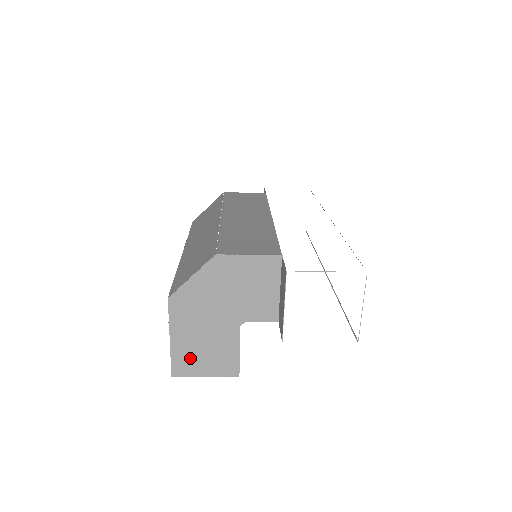
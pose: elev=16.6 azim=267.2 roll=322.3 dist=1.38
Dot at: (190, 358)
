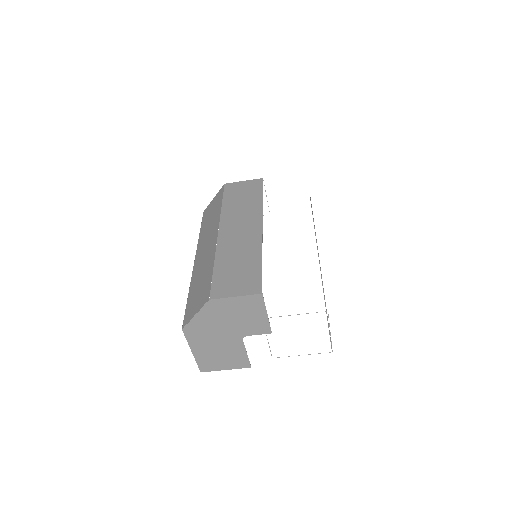
Dot at: (211, 361)
